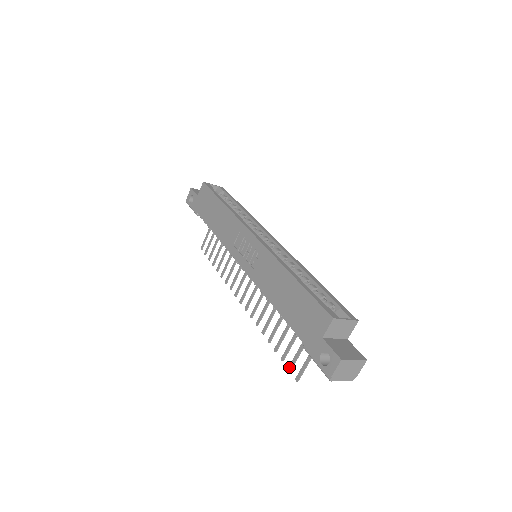
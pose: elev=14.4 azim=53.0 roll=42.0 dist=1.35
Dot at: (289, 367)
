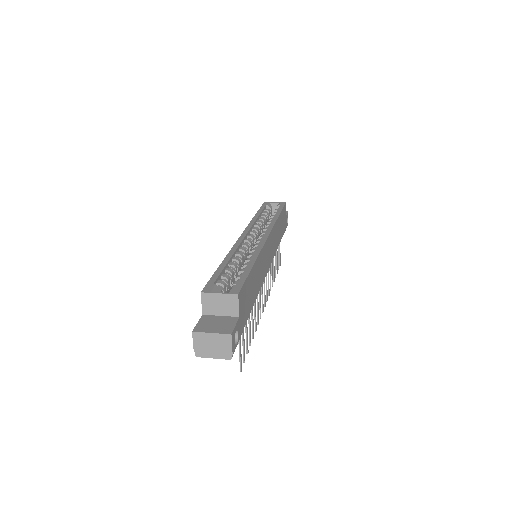
Dot at: (244, 358)
